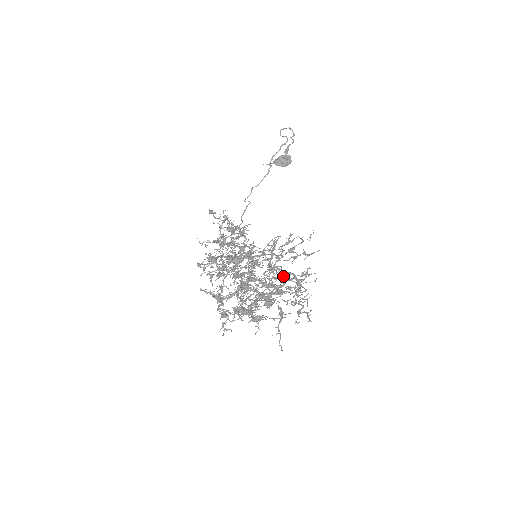
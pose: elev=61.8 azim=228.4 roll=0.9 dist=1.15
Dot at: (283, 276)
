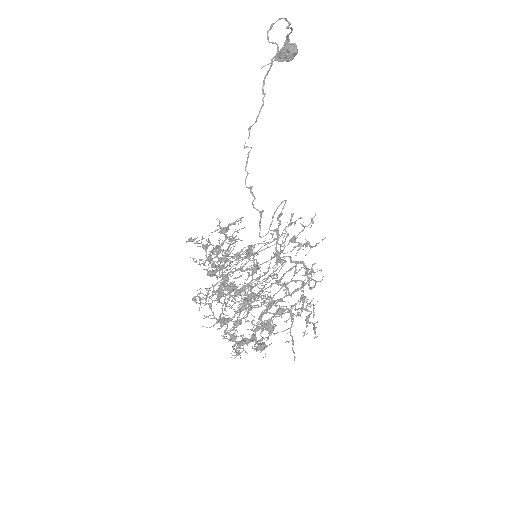
Dot at: (290, 269)
